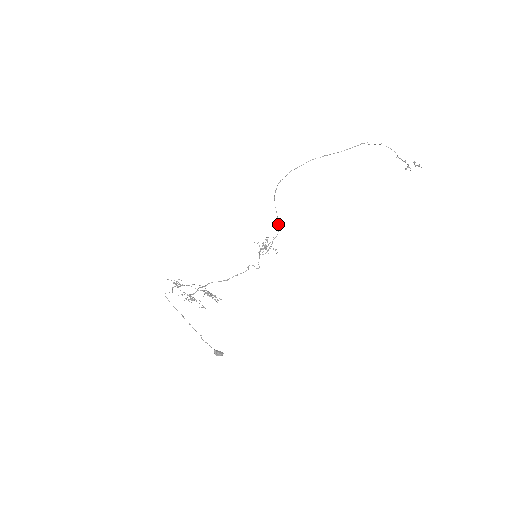
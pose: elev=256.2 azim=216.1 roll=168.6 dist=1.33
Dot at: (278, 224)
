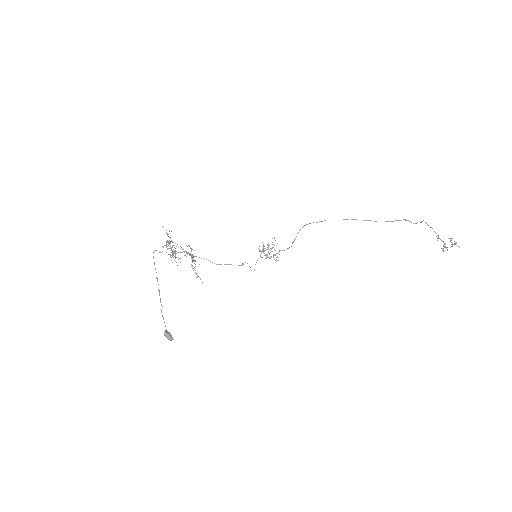
Dot at: occluded
